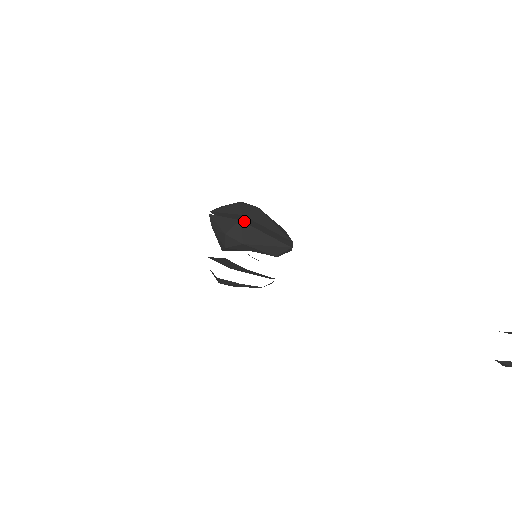
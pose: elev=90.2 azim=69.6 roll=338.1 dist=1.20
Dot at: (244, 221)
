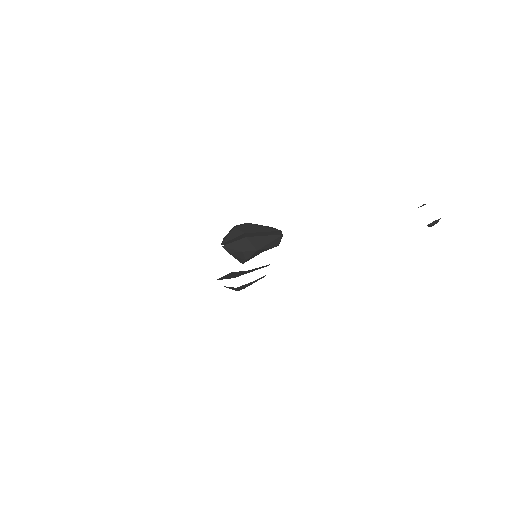
Dot at: occluded
